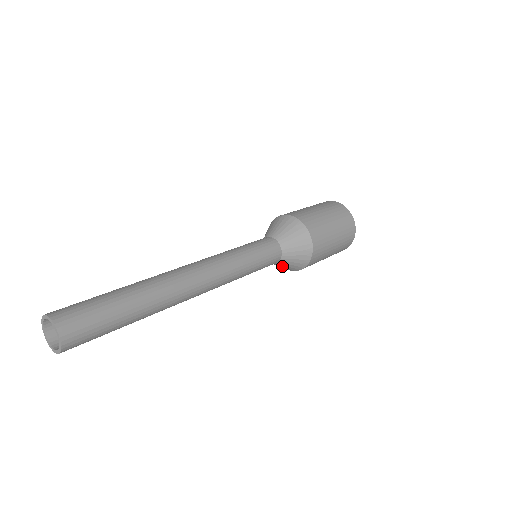
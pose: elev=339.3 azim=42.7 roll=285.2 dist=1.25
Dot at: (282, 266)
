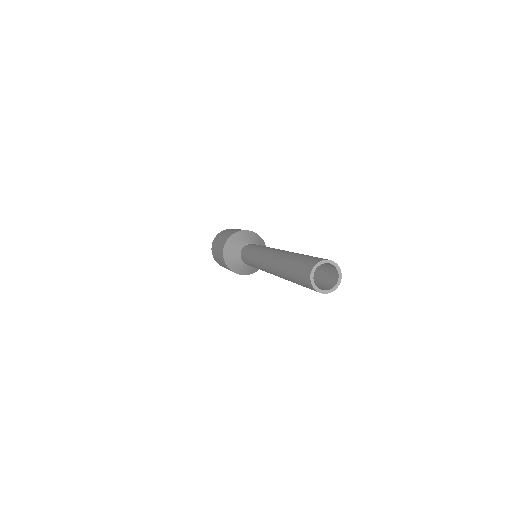
Dot at: (247, 269)
